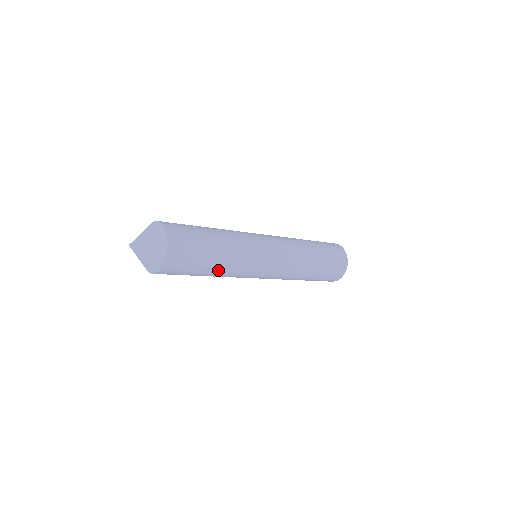
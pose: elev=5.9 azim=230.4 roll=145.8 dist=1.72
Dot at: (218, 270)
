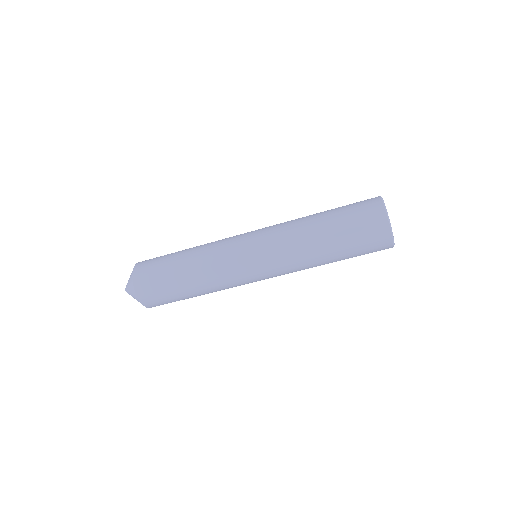
Dot at: (199, 290)
